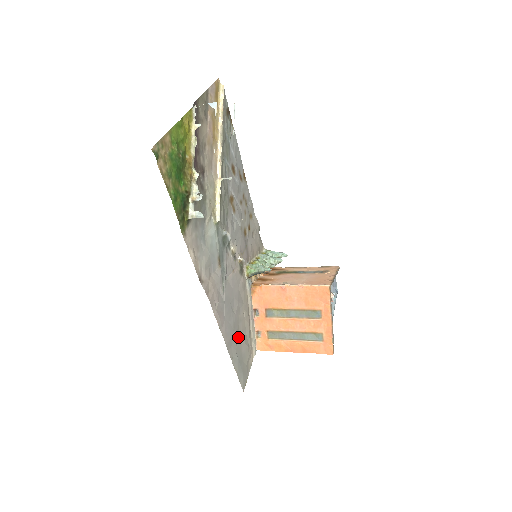
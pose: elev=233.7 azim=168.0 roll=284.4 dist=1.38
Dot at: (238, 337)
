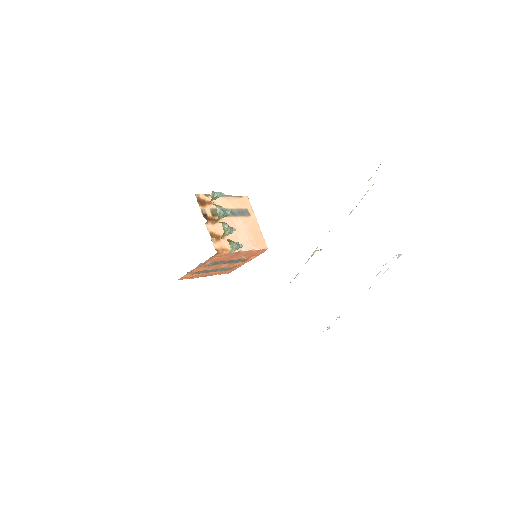
Dot at: occluded
